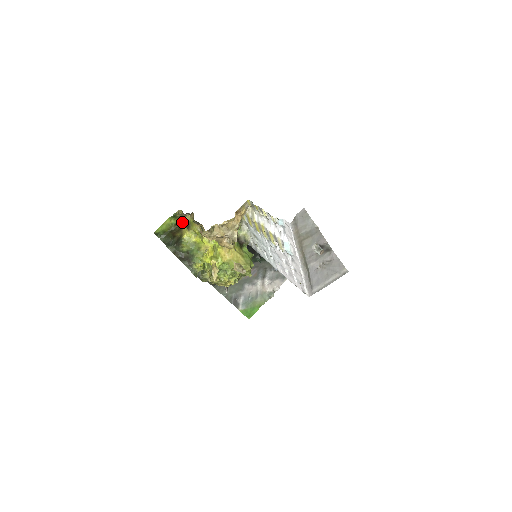
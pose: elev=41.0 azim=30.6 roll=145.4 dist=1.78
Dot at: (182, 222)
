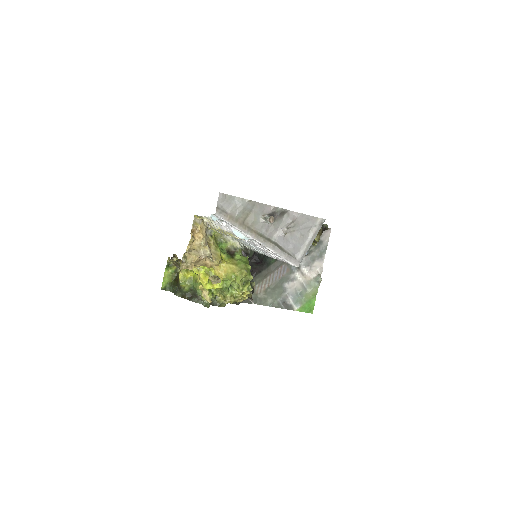
Dot at: (178, 266)
